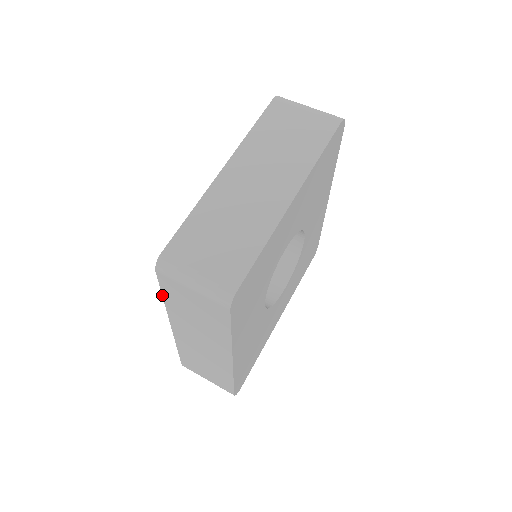
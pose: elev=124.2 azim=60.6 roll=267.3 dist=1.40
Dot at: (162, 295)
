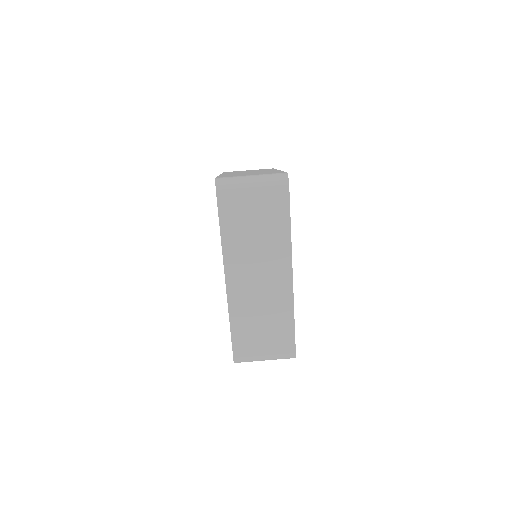
Dot at: occluded
